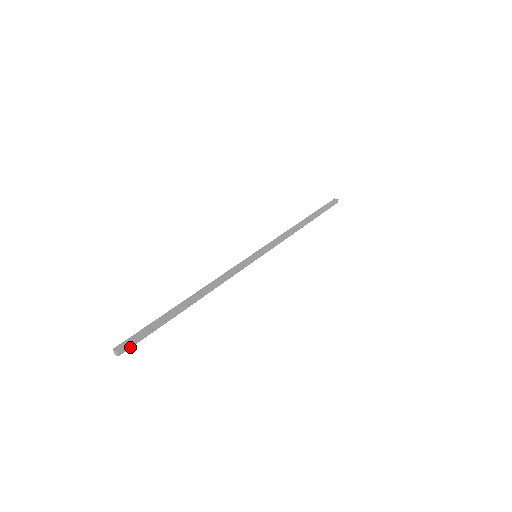
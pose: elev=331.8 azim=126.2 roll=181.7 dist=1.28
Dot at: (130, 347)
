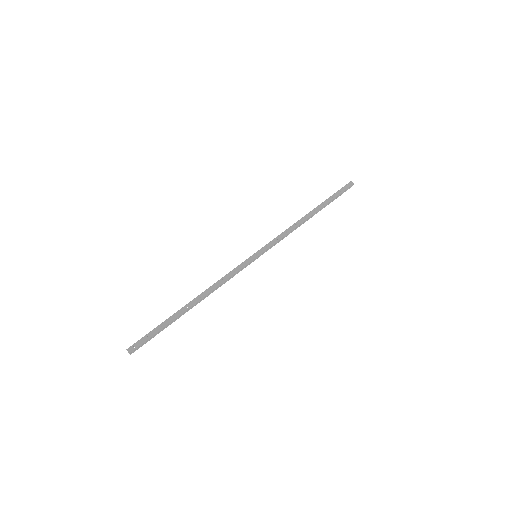
Dot at: (139, 347)
